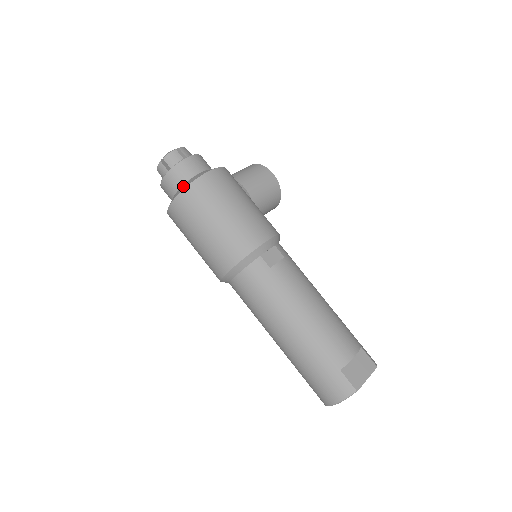
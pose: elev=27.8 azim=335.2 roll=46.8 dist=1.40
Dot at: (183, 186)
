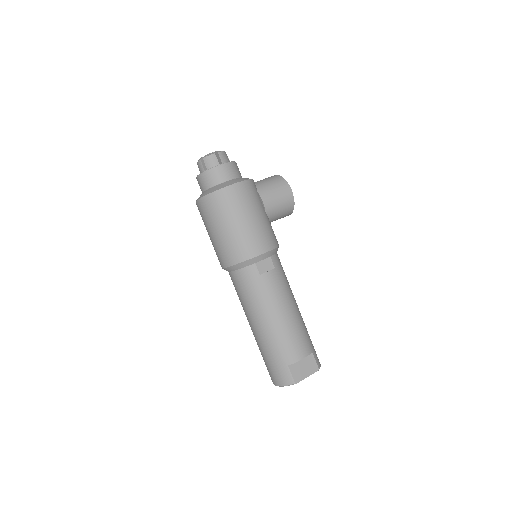
Dot at: (211, 189)
